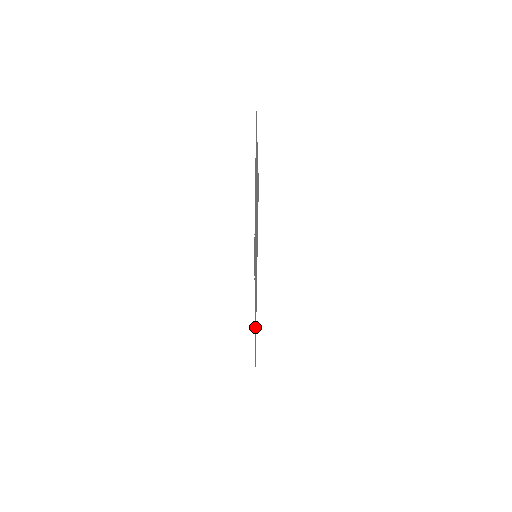
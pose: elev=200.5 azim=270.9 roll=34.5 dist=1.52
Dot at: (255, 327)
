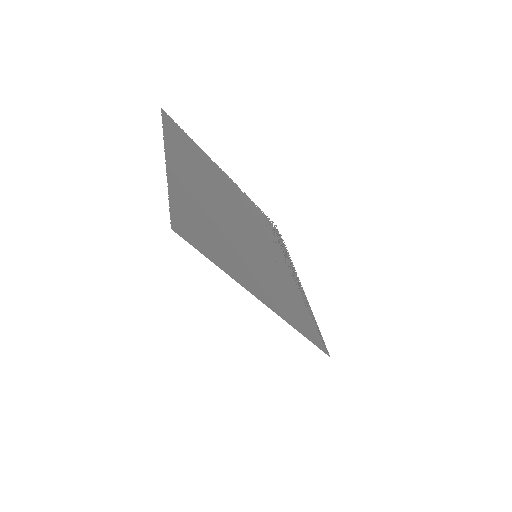
Dot at: (303, 317)
